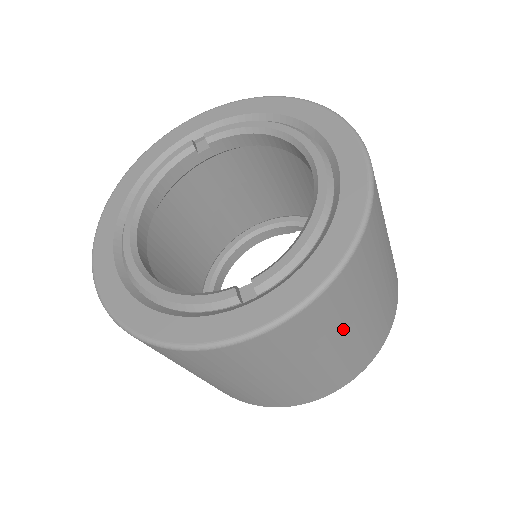
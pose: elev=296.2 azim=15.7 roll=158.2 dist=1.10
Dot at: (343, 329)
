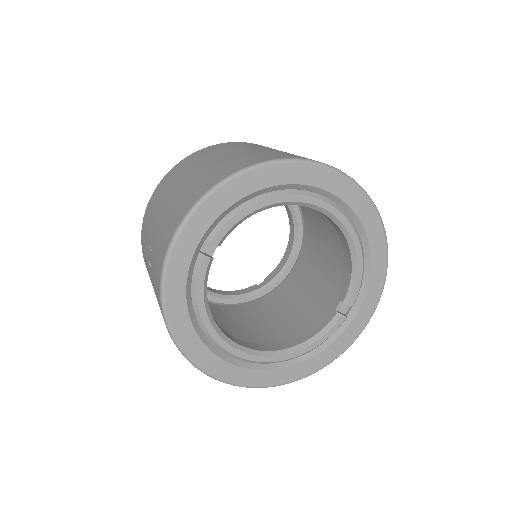
Dot at: occluded
